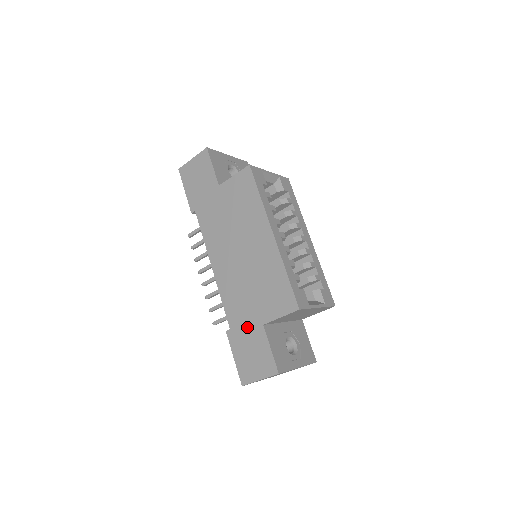
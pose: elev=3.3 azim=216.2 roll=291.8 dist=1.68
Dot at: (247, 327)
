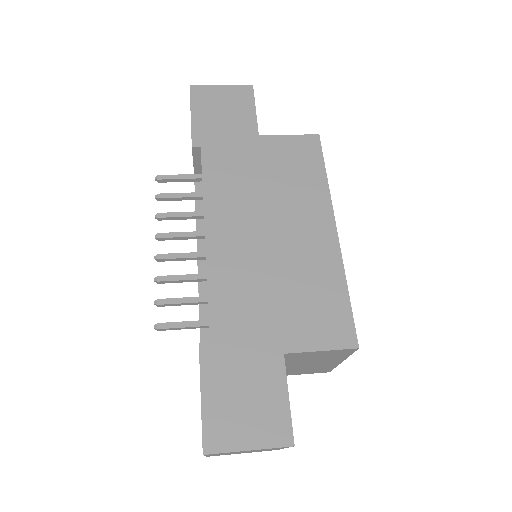
Dot at: (249, 348)
